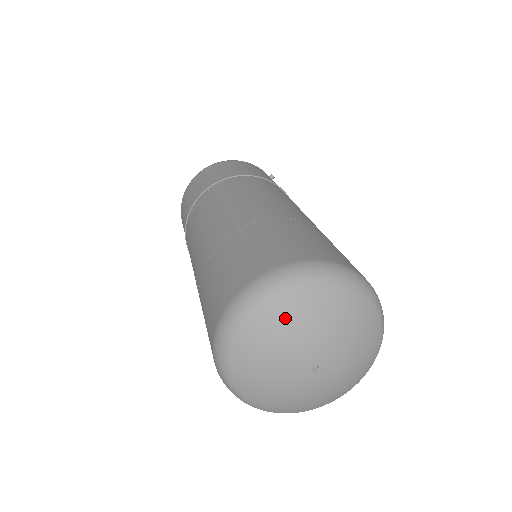
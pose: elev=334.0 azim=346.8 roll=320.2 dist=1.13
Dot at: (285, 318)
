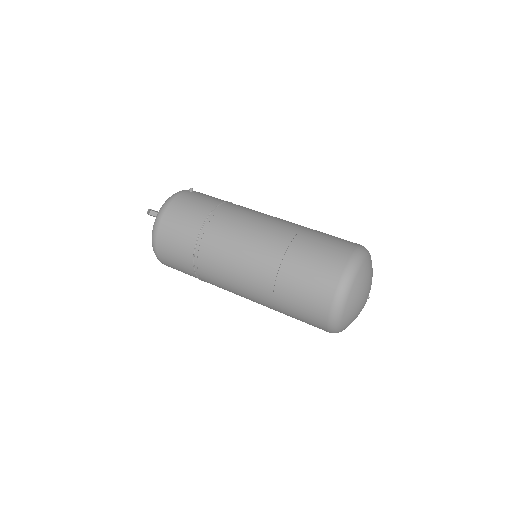
Dot at: (356, 299)
